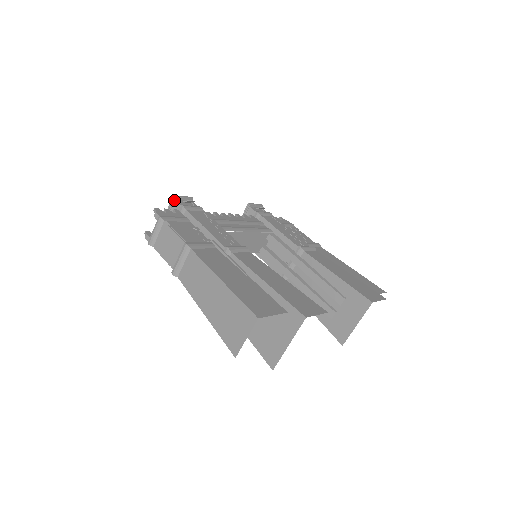
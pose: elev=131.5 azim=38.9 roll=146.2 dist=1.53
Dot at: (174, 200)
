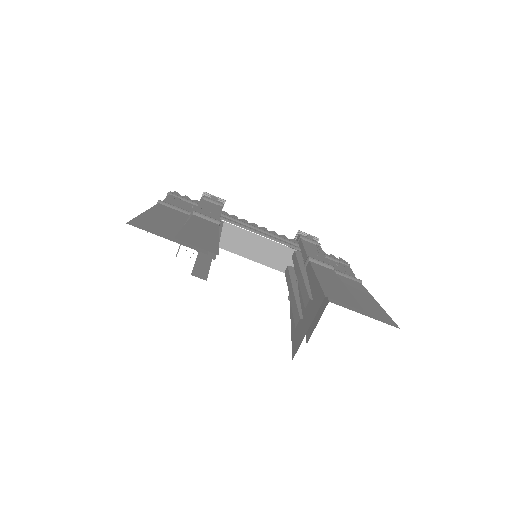
Dot at: occluded
